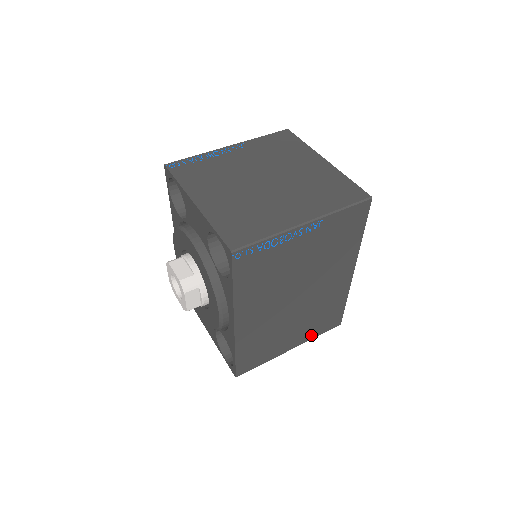
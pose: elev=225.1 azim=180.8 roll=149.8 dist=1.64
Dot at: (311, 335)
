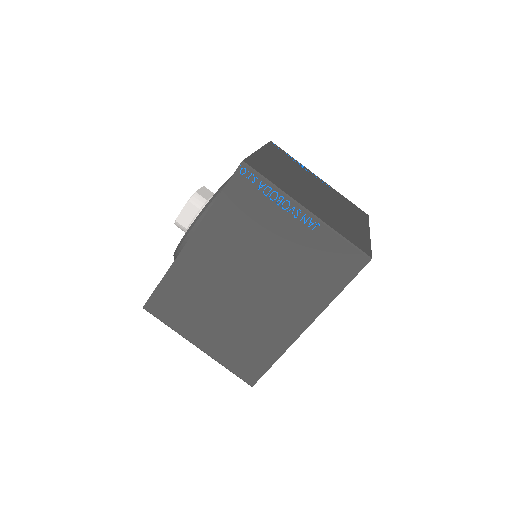
Dot at: (223, 357)
